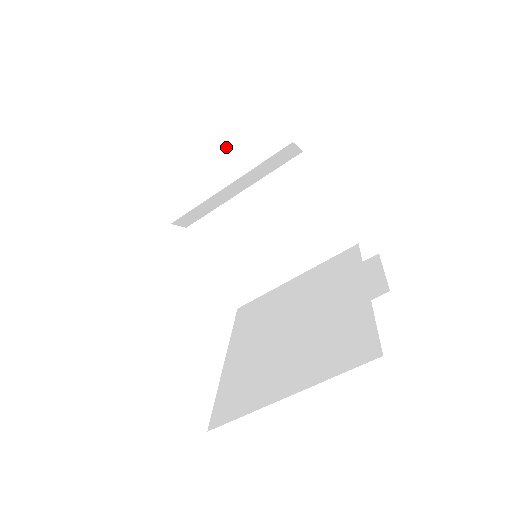
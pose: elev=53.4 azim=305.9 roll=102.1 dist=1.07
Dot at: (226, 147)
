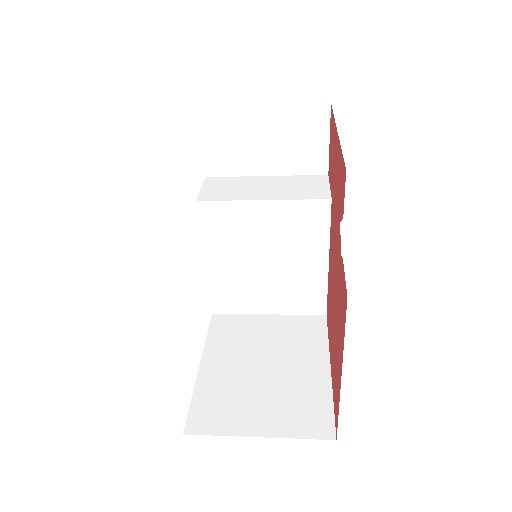
Dot at: occluded
